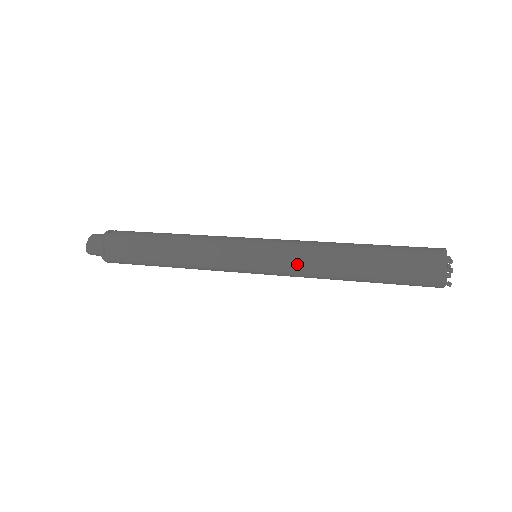
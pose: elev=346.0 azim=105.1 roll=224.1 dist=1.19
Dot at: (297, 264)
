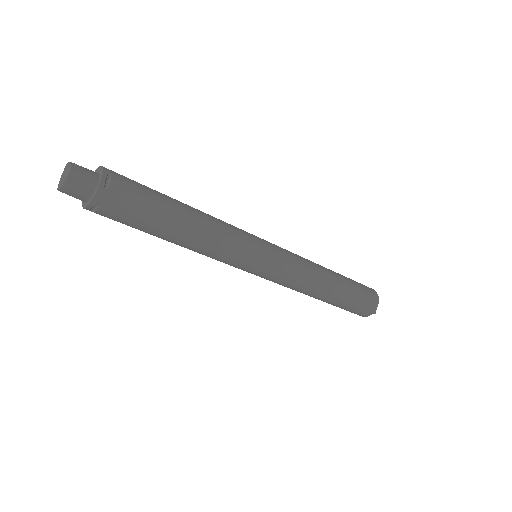
Dot at: (301, 266)
